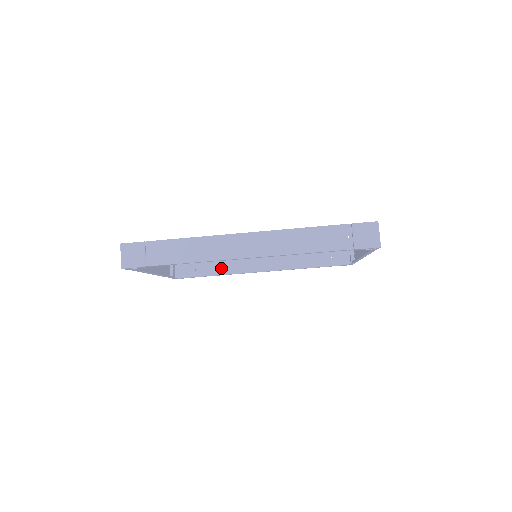
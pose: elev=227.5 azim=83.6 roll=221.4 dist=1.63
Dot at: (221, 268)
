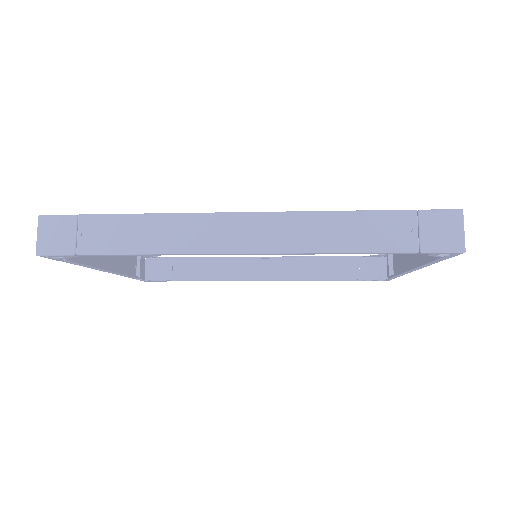
Dot at: (207, 271)
